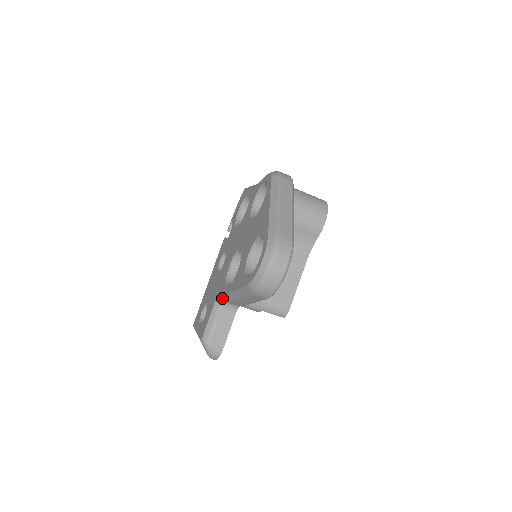
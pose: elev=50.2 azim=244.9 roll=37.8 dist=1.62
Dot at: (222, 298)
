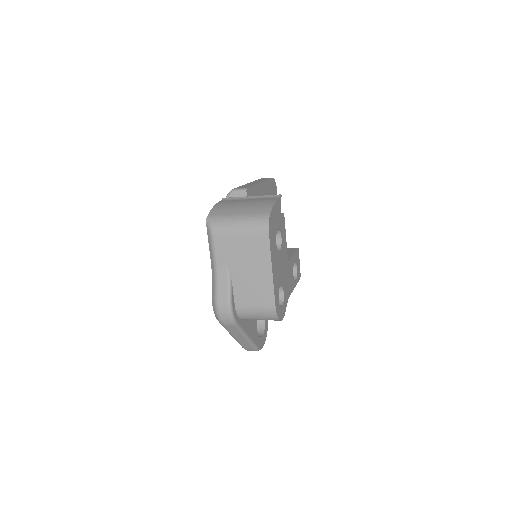
Dot at: occluded
